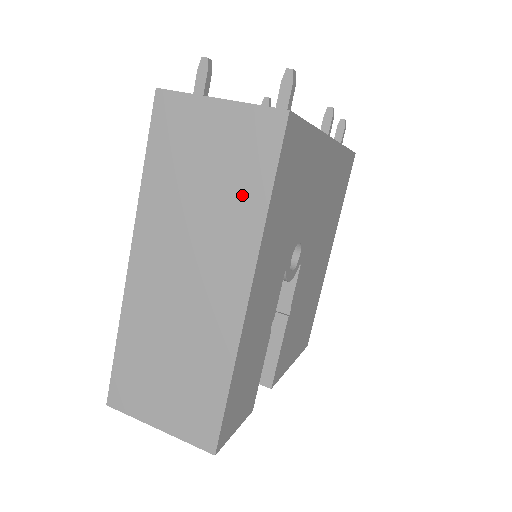
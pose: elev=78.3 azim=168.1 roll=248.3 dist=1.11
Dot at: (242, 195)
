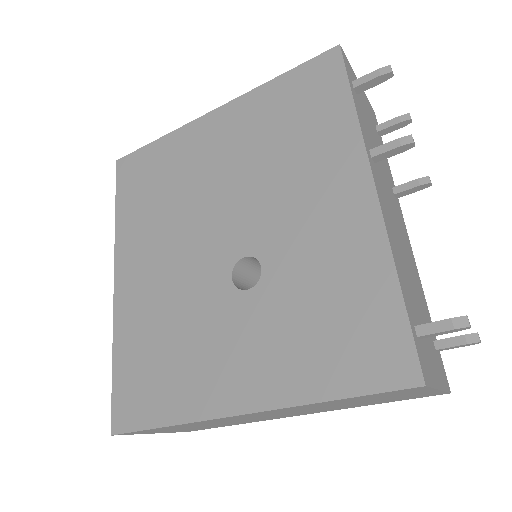
Dot at: (368, 404)
